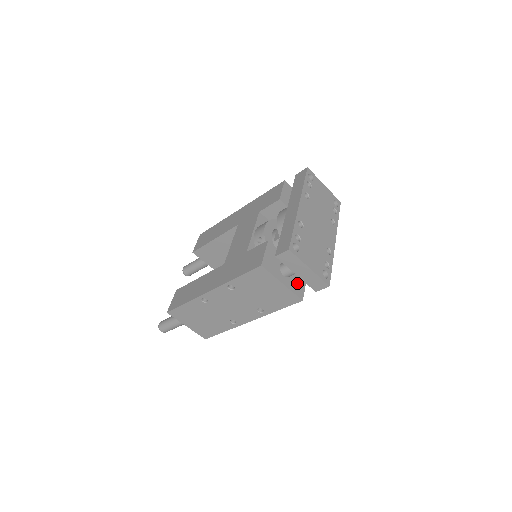
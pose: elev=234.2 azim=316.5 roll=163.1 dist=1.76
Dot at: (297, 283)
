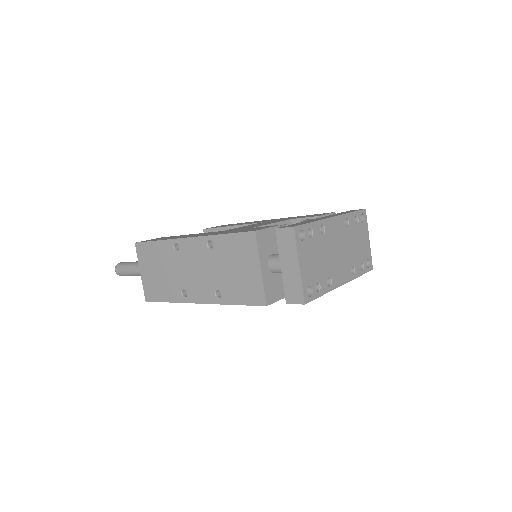
Dot at: (275, 287)
